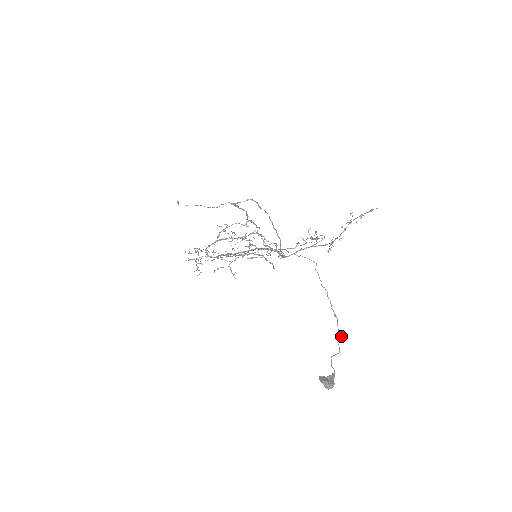
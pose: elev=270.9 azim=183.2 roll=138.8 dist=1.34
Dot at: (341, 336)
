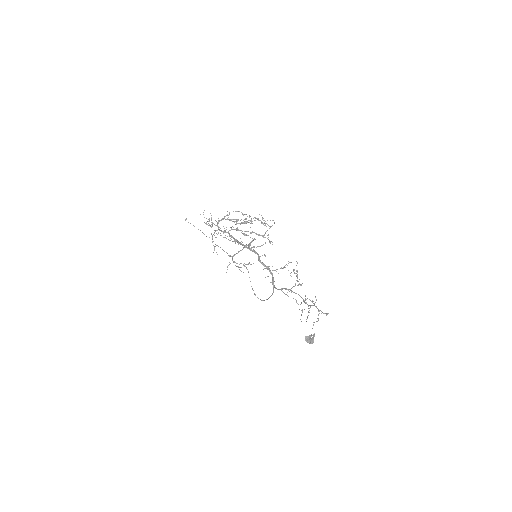
Dot at: (319, 313)
